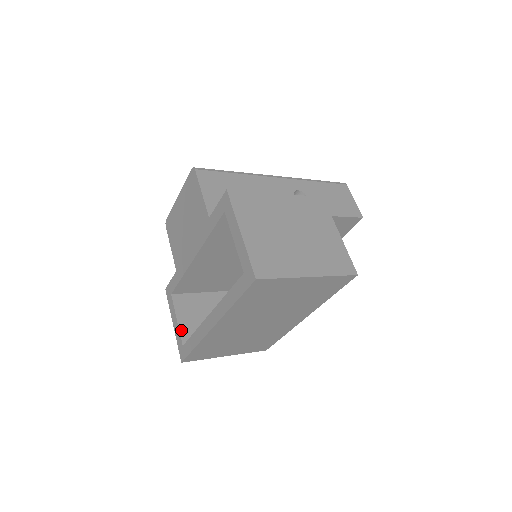
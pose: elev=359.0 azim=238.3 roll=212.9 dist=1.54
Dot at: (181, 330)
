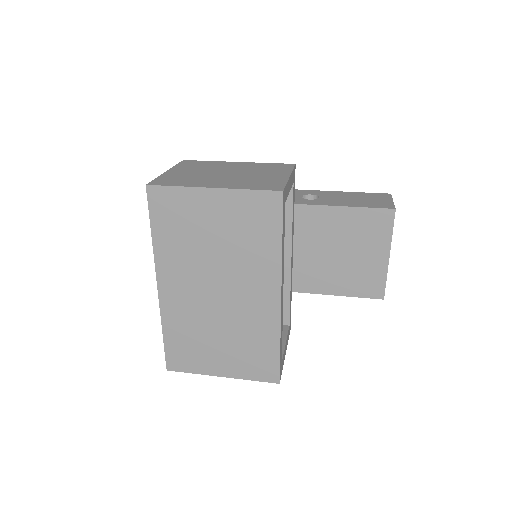
Dot at: occluded
